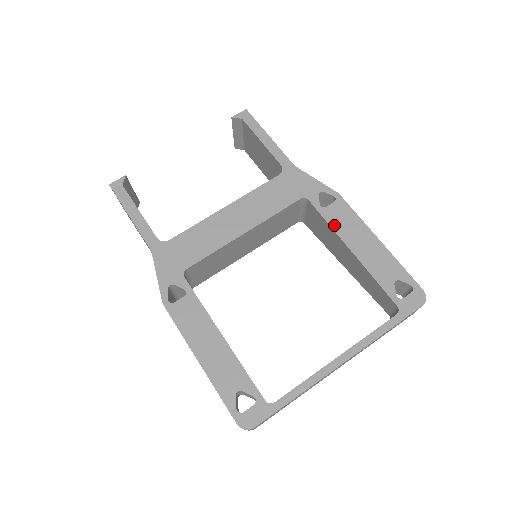
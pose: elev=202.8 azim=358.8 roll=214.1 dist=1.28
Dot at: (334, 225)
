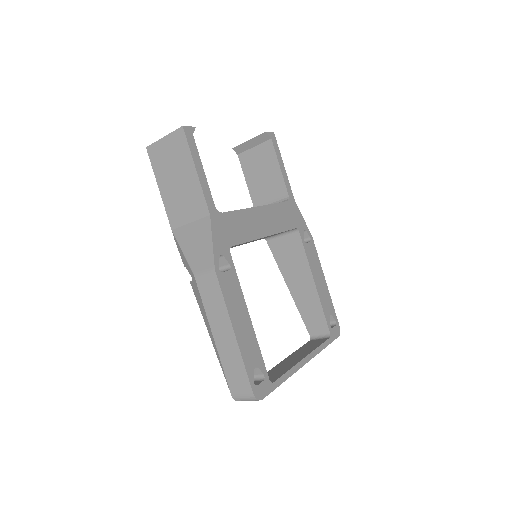
Dot at: (309, 259)
